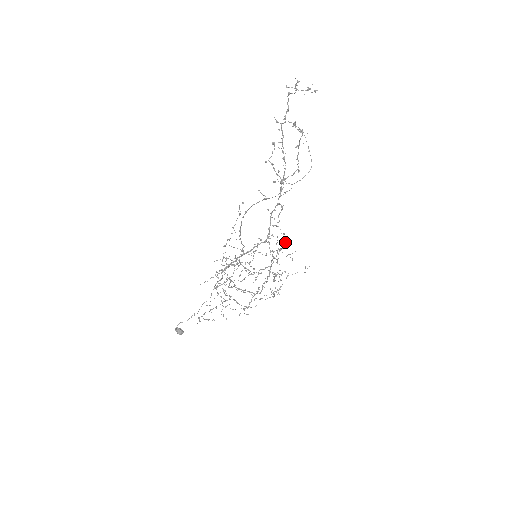
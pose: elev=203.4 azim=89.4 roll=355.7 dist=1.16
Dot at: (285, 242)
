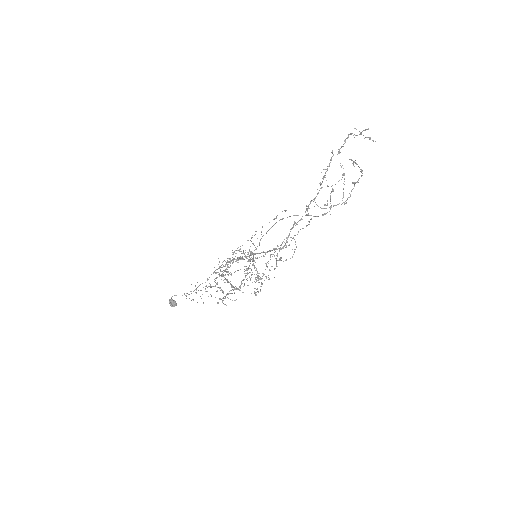
Dot at: (293, 254)
